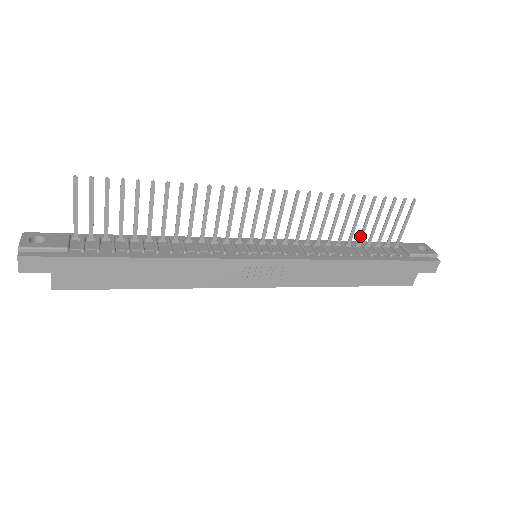
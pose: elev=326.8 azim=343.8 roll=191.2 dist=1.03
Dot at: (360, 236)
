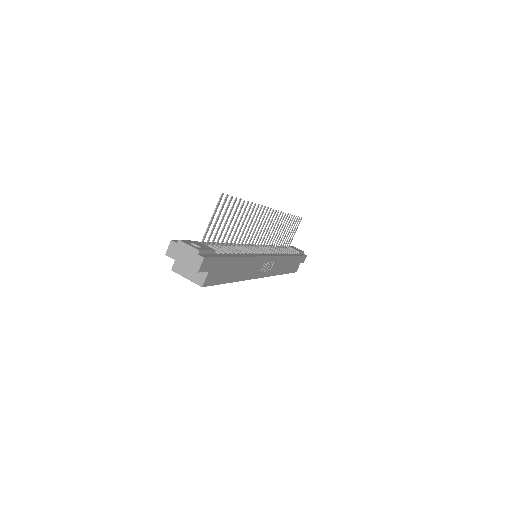
Dot at: (282, 241)
